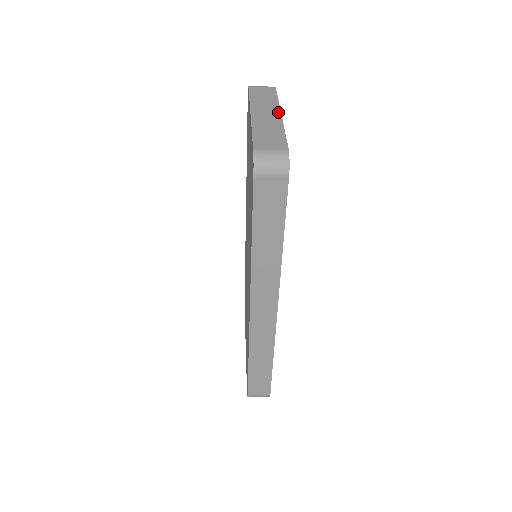
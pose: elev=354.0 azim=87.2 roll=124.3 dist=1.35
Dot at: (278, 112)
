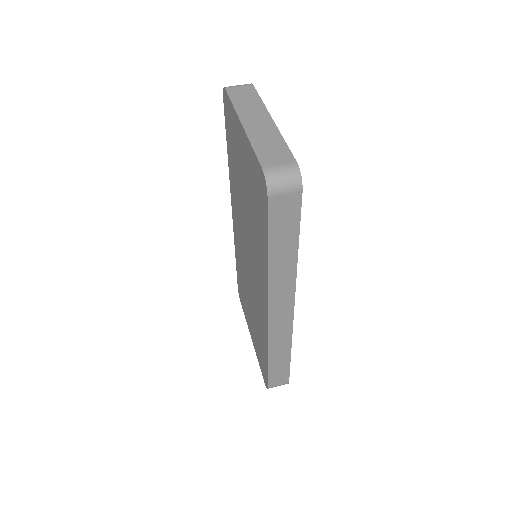
Dot at: (268, 117)
